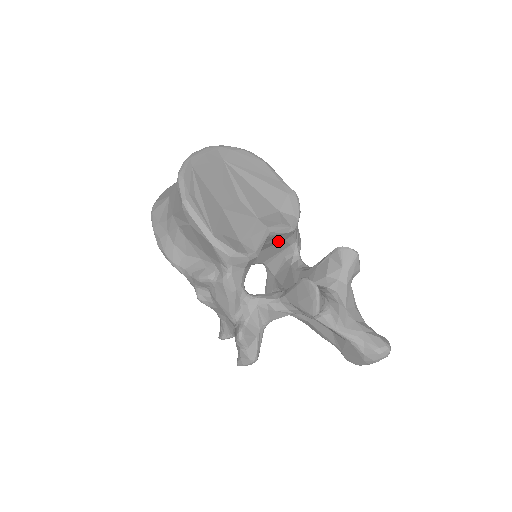
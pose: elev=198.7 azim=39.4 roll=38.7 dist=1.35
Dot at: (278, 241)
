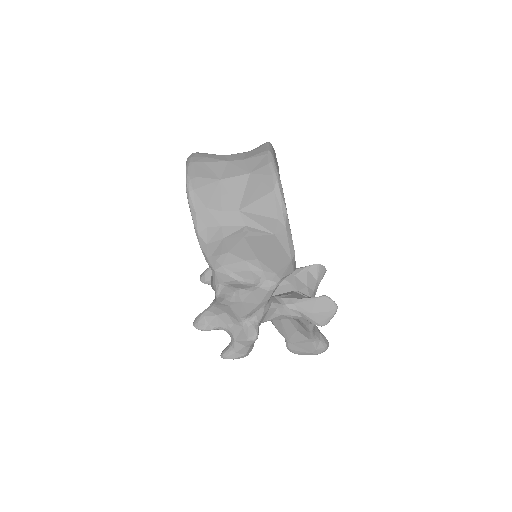
Dot at: occluded
